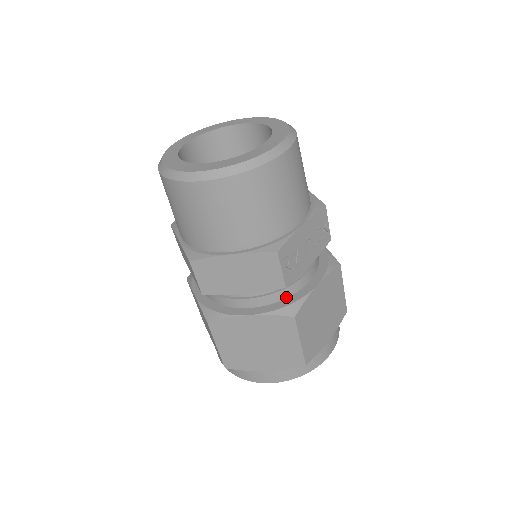
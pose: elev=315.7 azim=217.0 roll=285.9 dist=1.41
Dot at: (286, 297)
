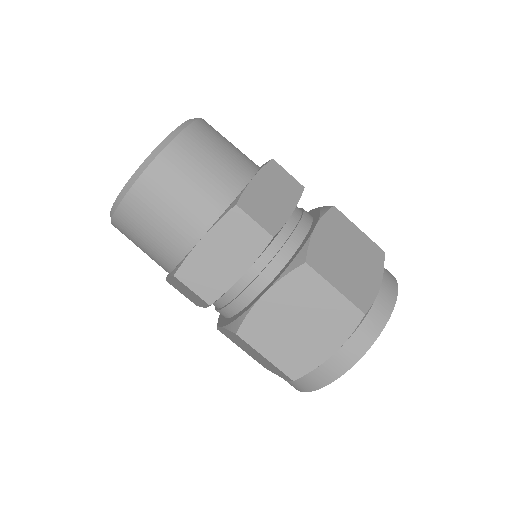
Dot at: occluded
